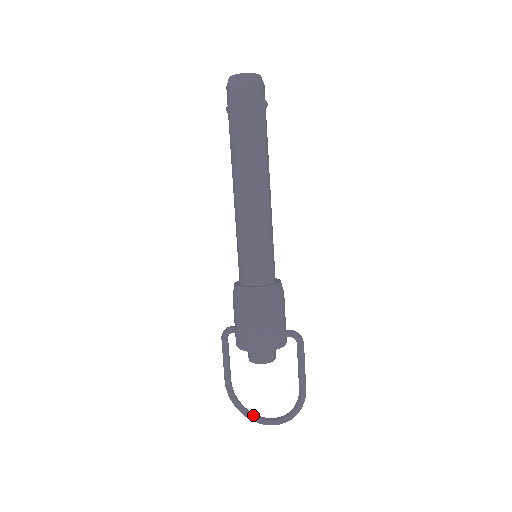
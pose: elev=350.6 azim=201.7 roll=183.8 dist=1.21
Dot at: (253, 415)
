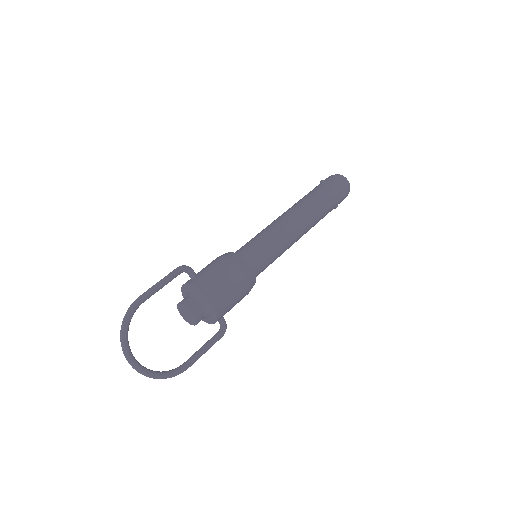
Dot at: occluded
